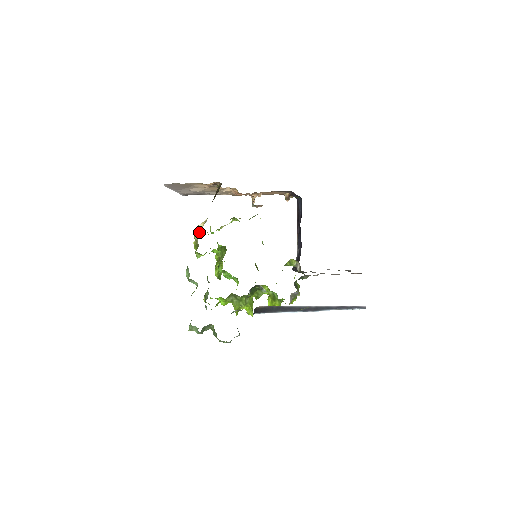
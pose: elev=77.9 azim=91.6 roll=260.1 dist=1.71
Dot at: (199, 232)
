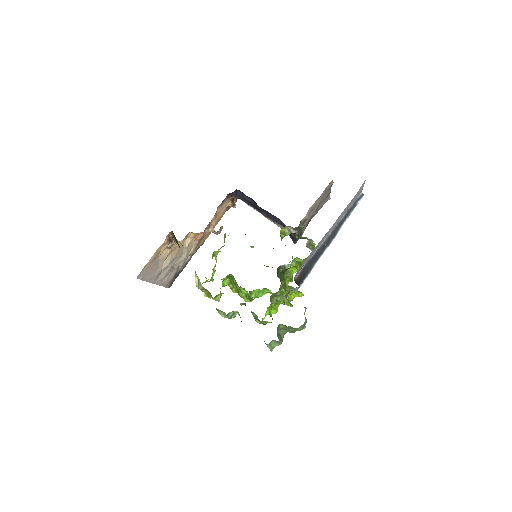
Dot at: (198, 282)
